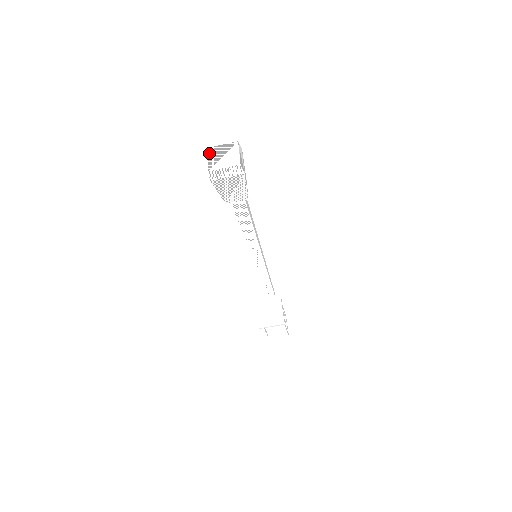
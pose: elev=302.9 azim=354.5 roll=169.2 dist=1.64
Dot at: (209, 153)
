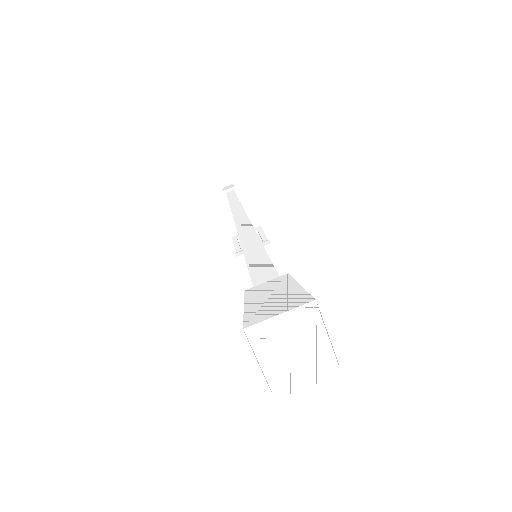
Dot at: (261, 358)
